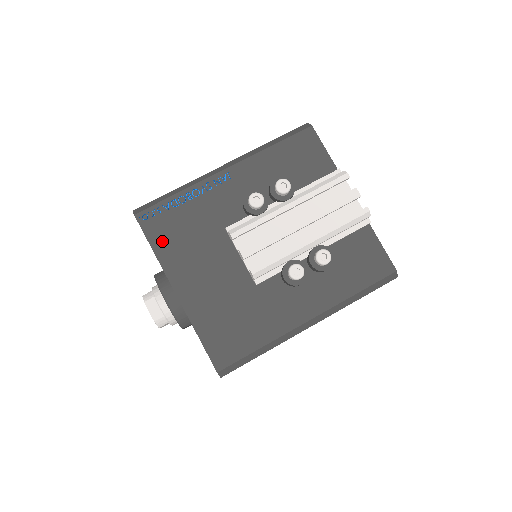
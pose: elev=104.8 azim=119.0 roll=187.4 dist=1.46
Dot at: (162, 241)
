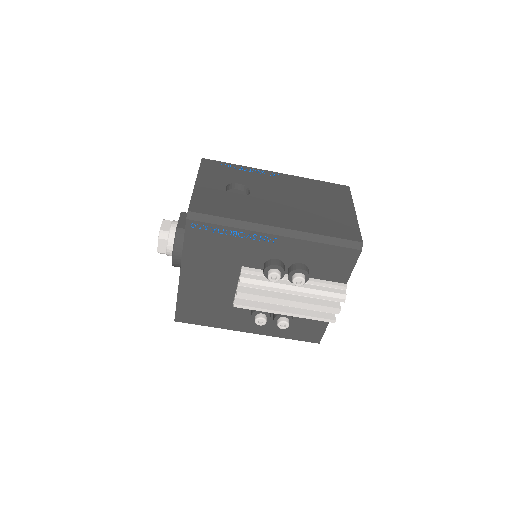
Dot at: (194, 246)
